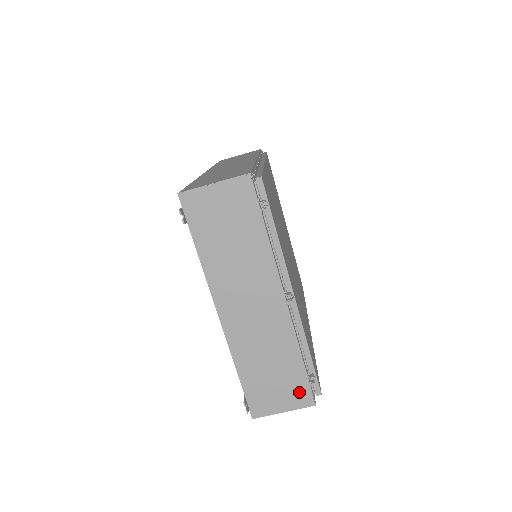
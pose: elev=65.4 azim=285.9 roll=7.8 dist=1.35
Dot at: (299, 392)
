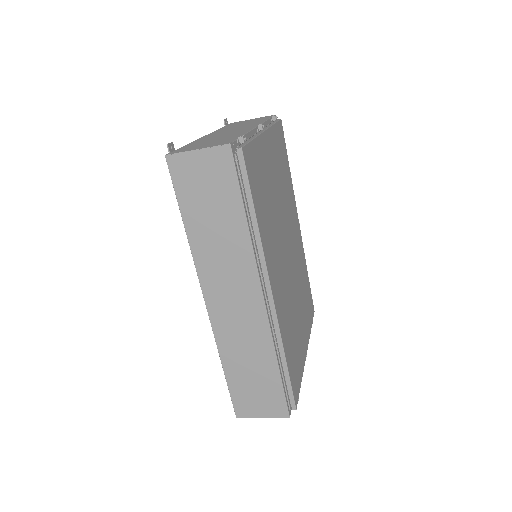
Dot at: occluded
